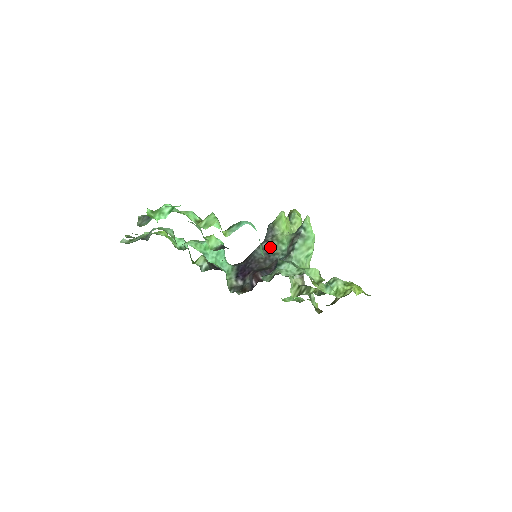
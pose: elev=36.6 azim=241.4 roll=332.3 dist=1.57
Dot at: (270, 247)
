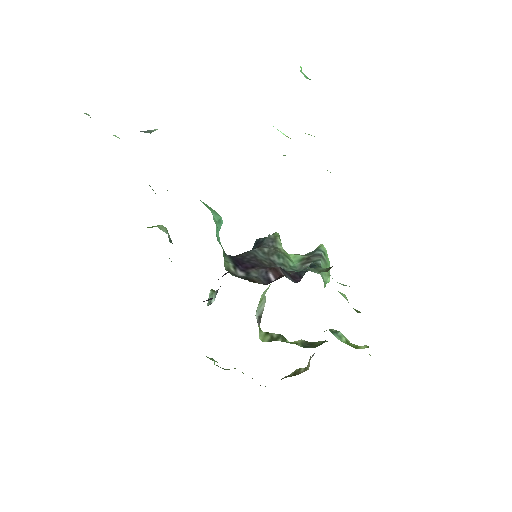
Dot at: (275, 255)
